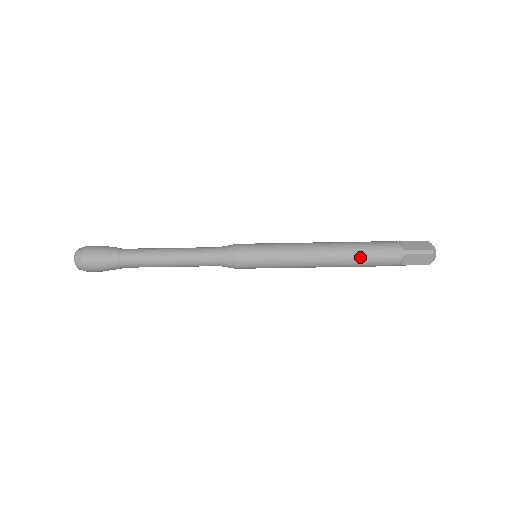
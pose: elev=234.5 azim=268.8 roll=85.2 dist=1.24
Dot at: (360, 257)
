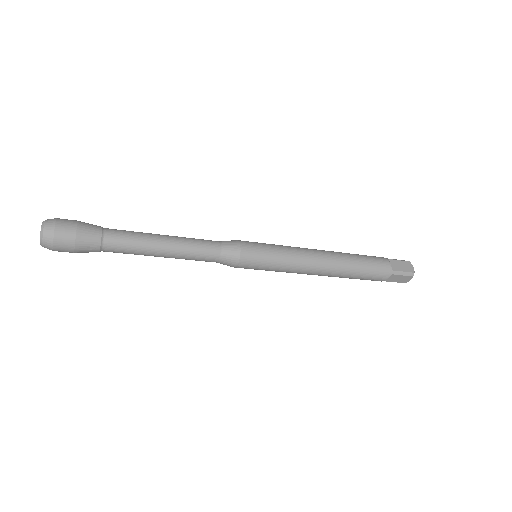
Dot at: (355, 272)
